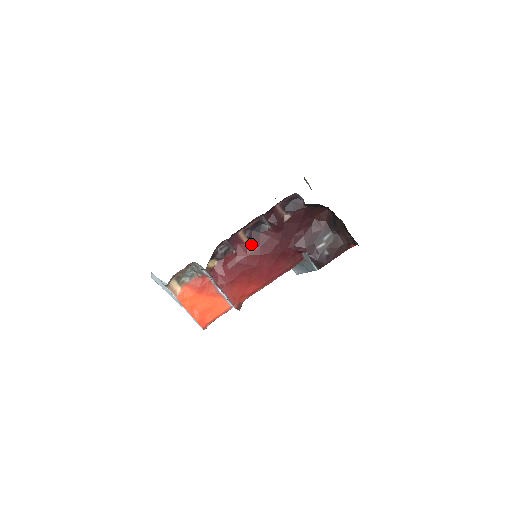
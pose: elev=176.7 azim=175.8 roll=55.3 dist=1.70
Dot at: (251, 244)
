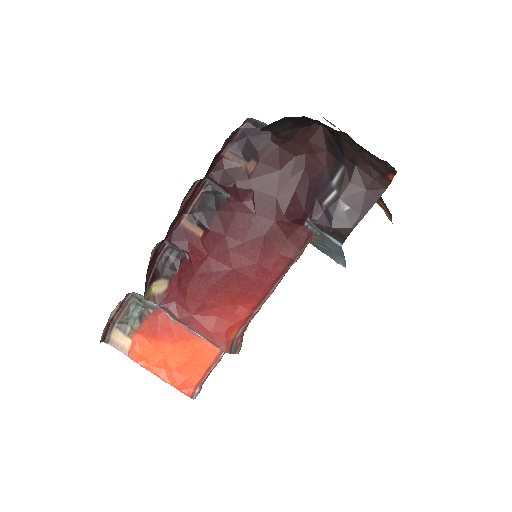
Dot at: (208, 235)
